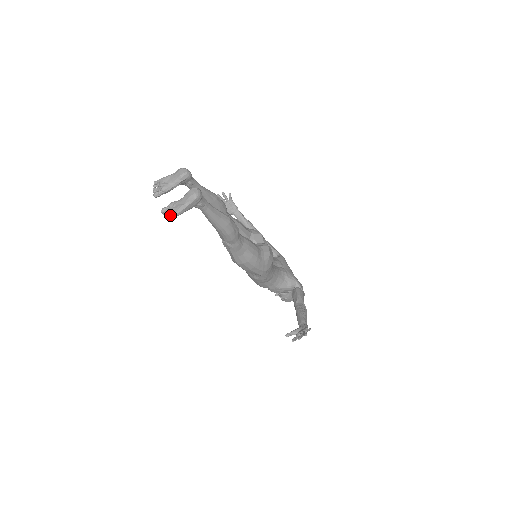
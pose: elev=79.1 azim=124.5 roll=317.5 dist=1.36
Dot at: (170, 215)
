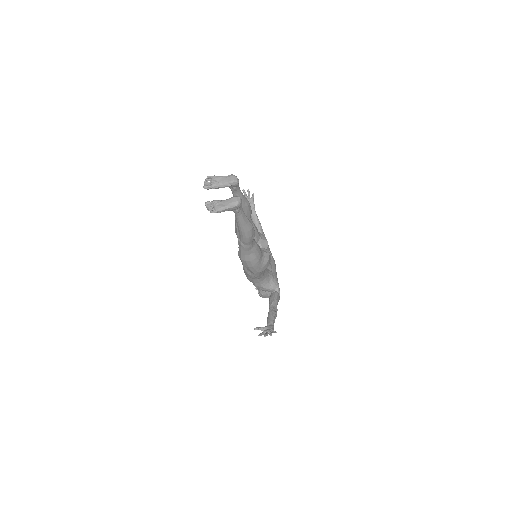
Dot at: (212, 210)
